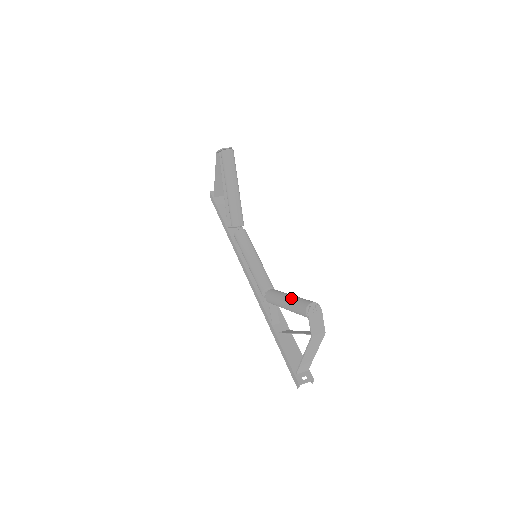
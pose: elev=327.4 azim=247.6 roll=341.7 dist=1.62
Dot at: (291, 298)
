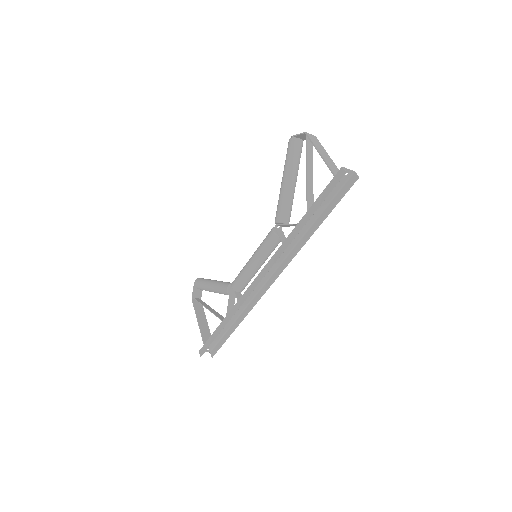
Dot at: occluded
